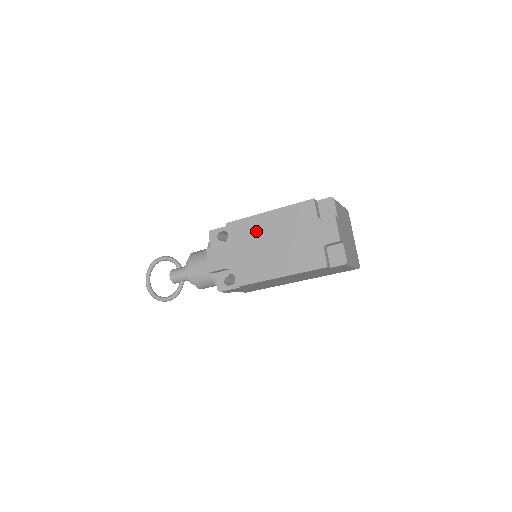
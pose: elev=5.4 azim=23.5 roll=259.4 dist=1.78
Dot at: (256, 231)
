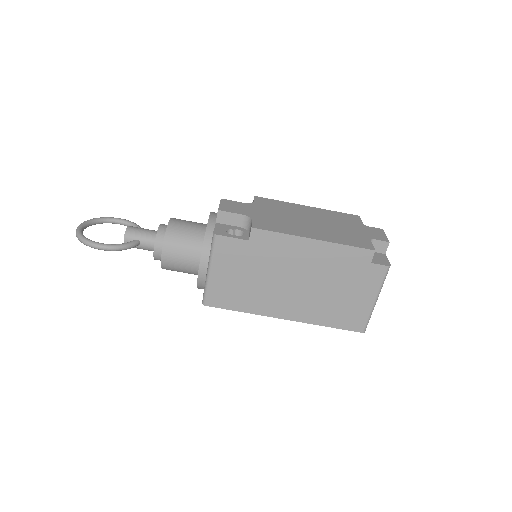
Dot at: (290, 209)
